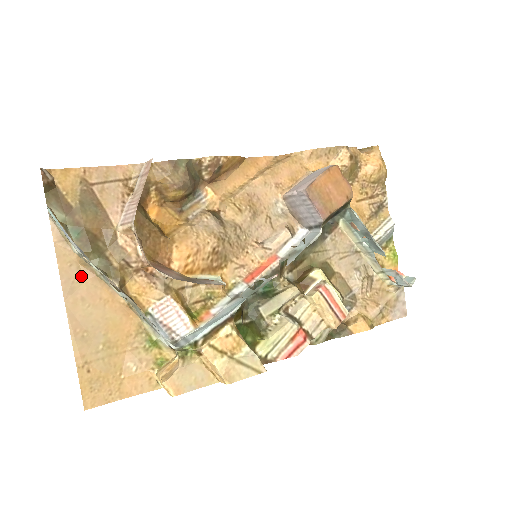
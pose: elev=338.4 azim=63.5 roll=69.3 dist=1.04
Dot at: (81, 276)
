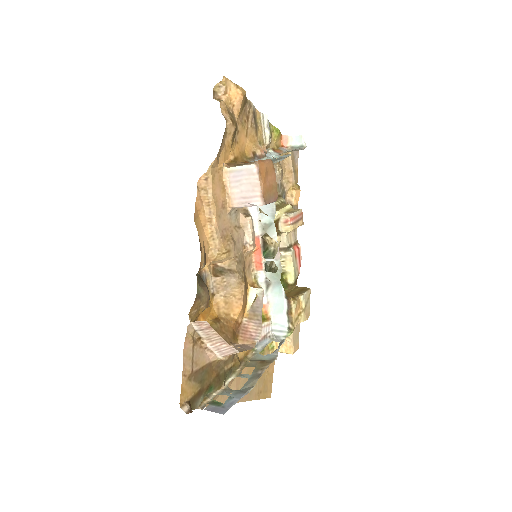
Dot at: occluded
